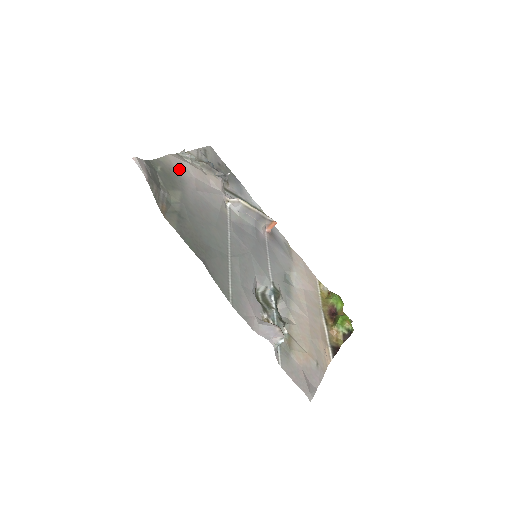
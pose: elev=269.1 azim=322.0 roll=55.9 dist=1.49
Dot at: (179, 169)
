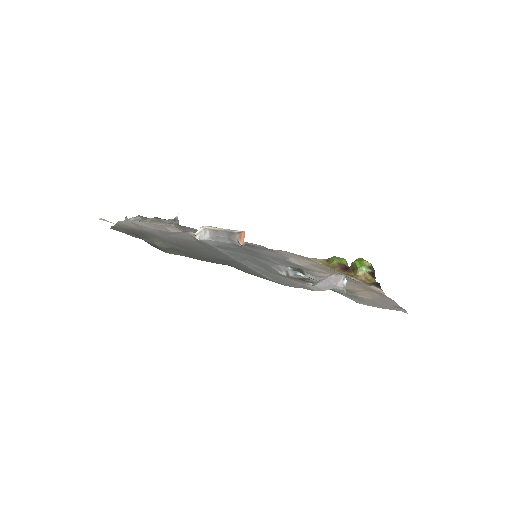
Dot at: (137, 227)
